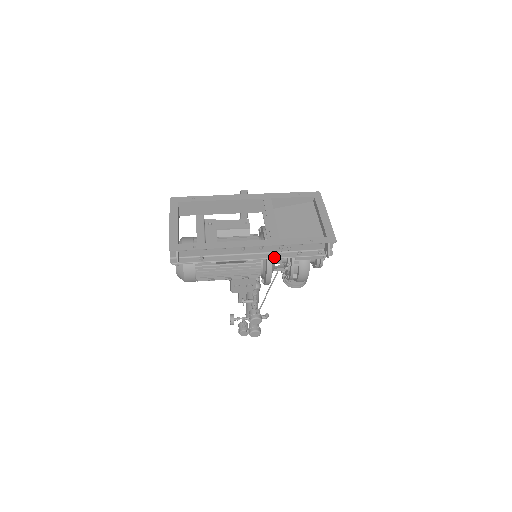
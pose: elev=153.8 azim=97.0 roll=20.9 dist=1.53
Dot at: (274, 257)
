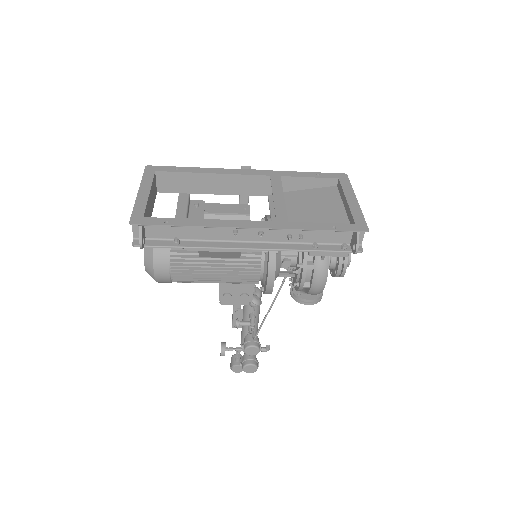
Dot at: (279, 248)
